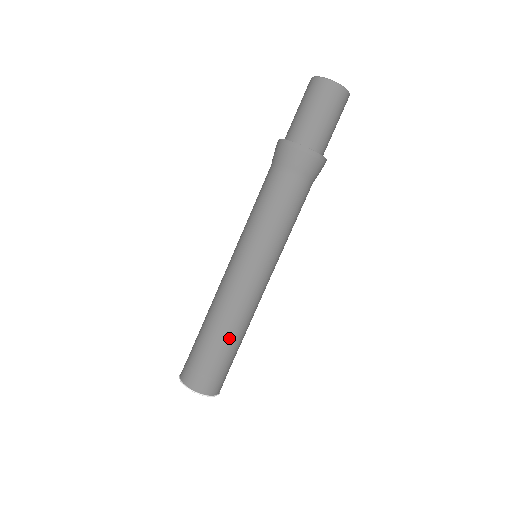
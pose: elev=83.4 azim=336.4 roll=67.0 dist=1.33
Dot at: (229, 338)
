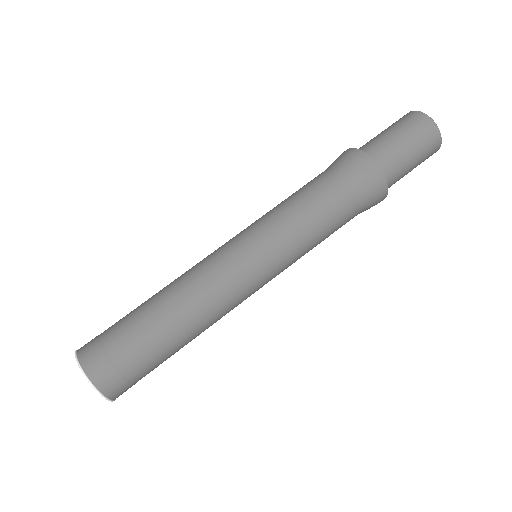
Dot at: (181, 340)
